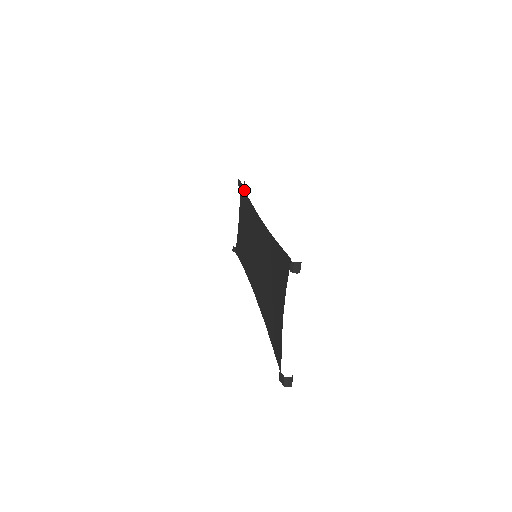
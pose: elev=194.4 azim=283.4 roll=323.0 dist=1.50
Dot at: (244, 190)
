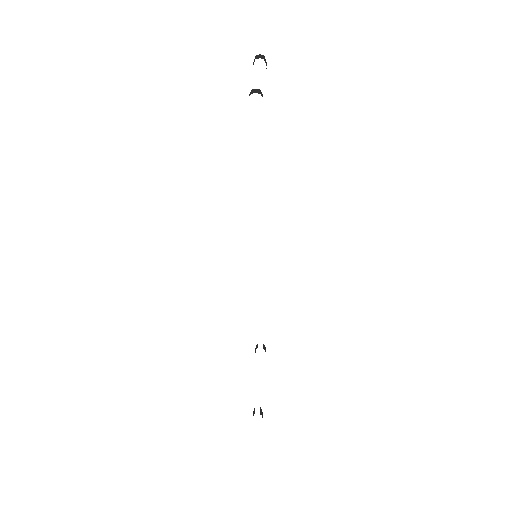
Dot at: occluded
